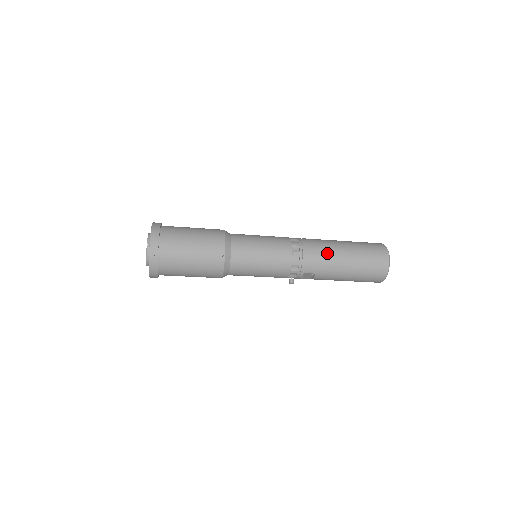
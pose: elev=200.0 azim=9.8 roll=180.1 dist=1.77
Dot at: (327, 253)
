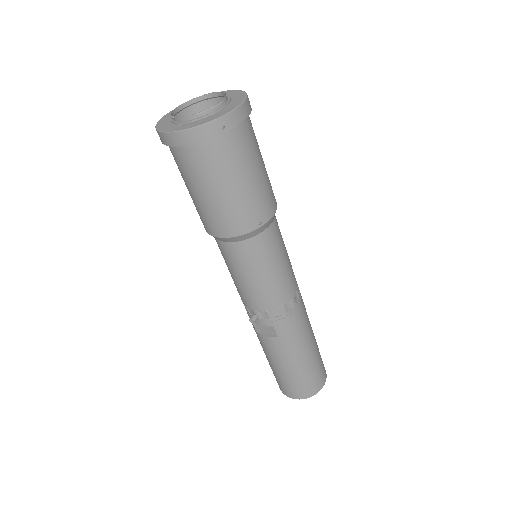
Dot at: (306, 330)
